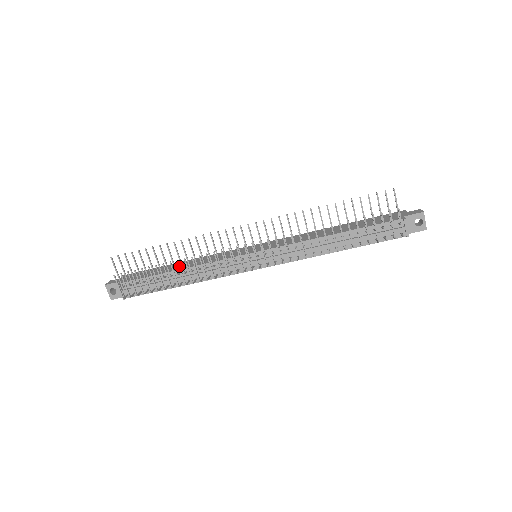
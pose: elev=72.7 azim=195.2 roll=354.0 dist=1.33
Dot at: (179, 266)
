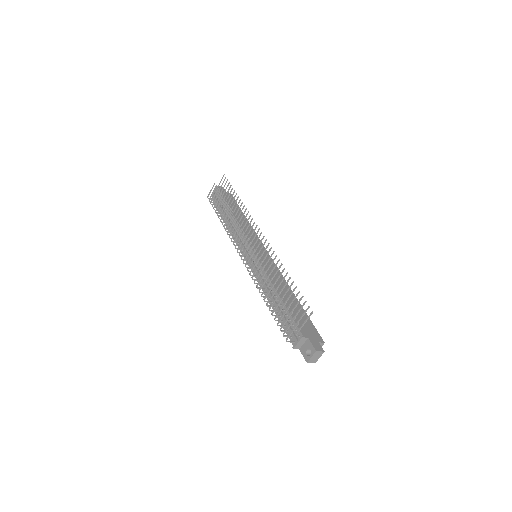
Dot at: (228, 212)
